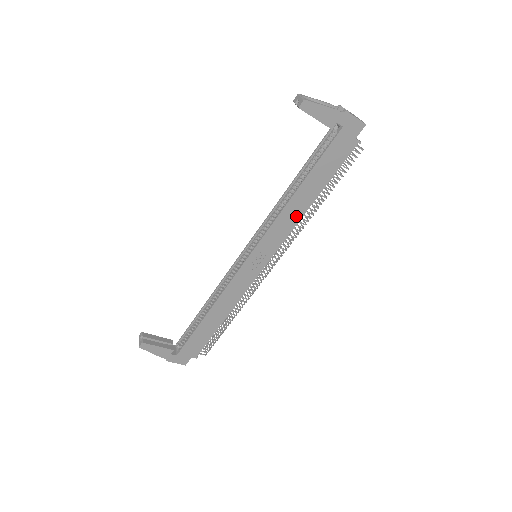
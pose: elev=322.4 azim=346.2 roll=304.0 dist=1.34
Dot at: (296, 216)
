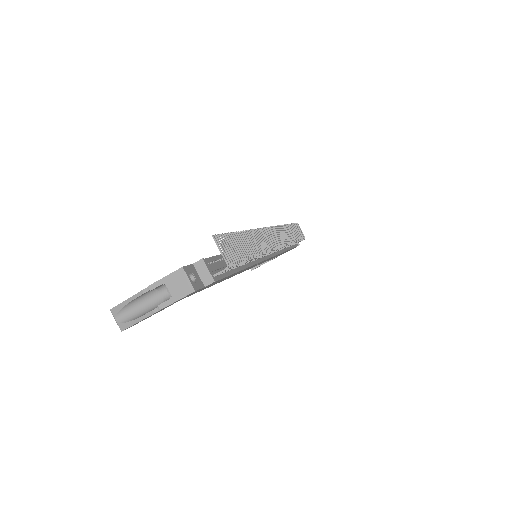
Dot at: (245, 269)
